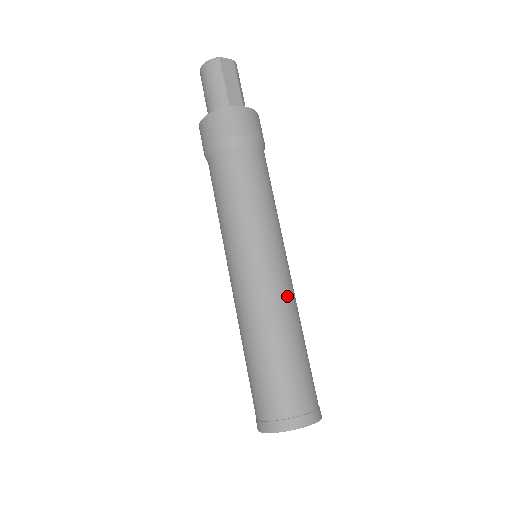
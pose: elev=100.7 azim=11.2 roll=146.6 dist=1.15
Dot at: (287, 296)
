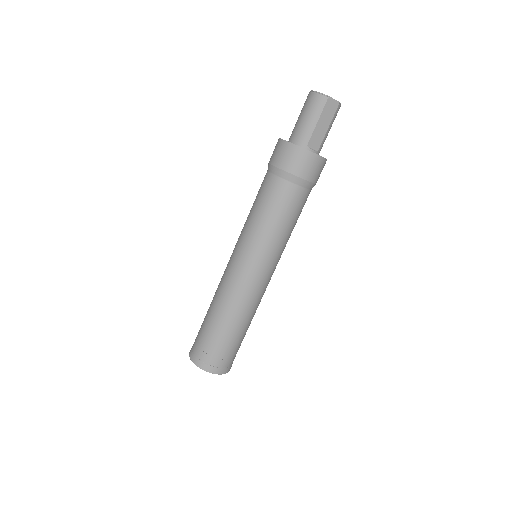
Dot at: (254, 299)
